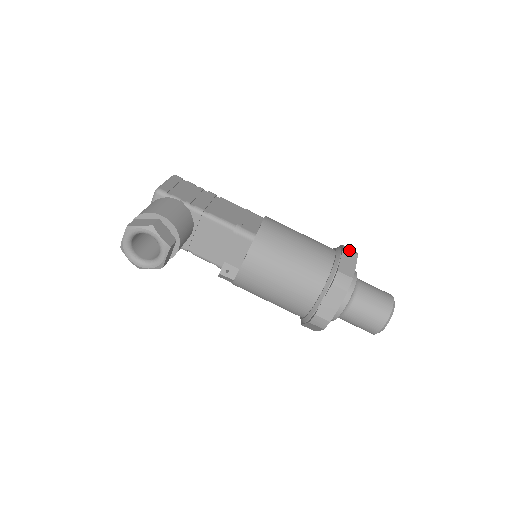
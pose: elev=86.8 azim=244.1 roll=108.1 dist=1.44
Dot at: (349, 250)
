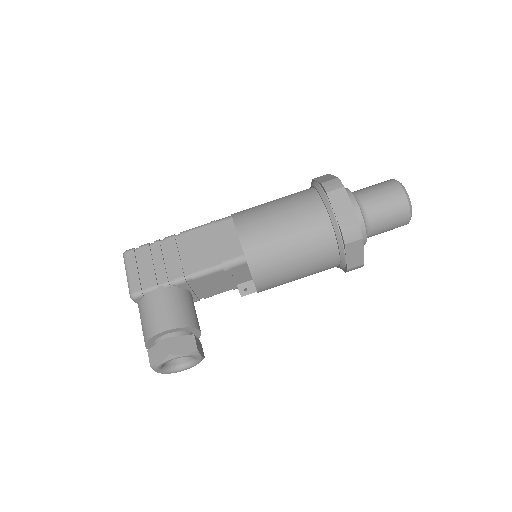
Dot at: (333, 190)
